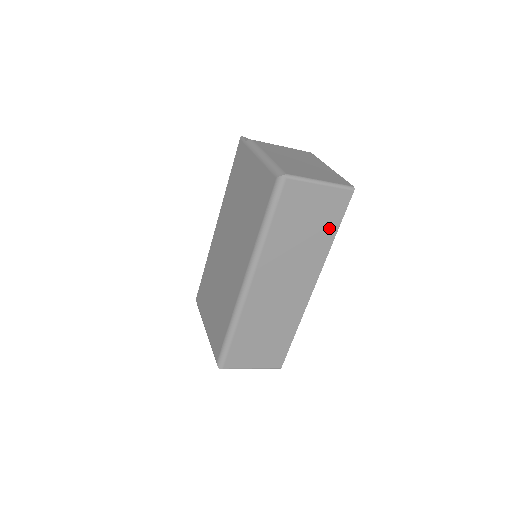
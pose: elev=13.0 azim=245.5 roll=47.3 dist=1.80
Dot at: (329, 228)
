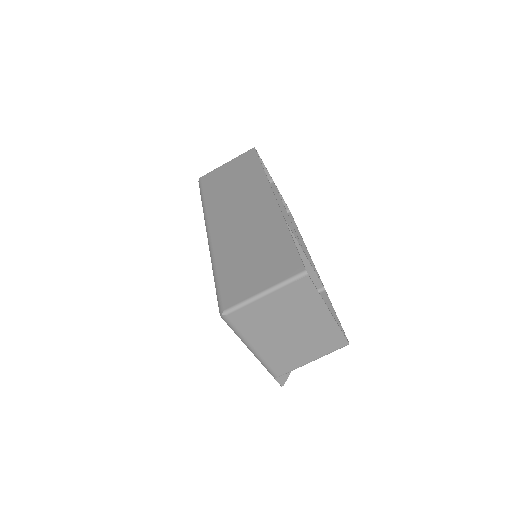
Dot at: (253, 168)
